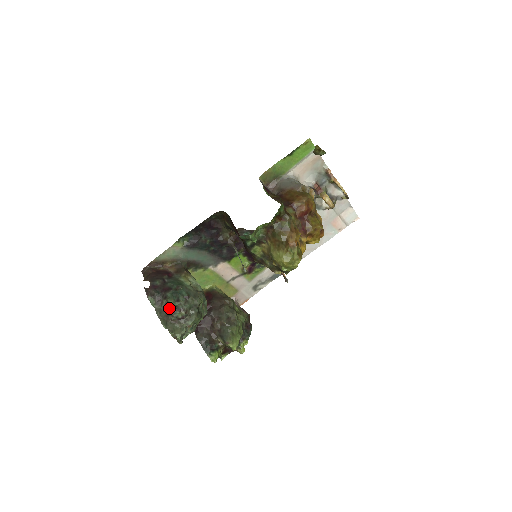
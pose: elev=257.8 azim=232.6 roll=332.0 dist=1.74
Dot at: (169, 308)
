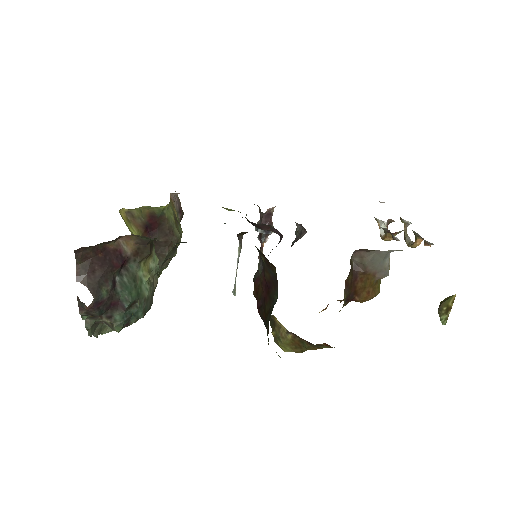
Dot at: occluded
